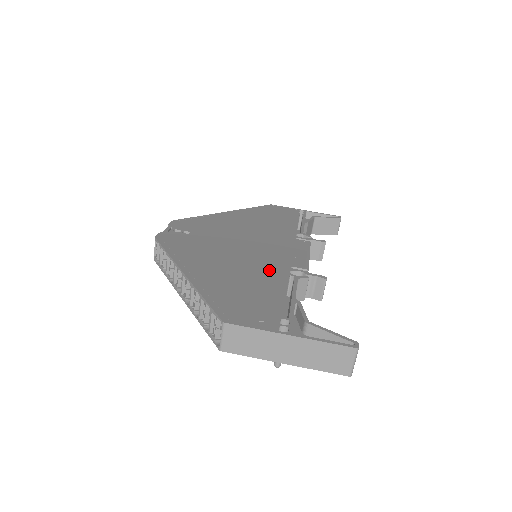
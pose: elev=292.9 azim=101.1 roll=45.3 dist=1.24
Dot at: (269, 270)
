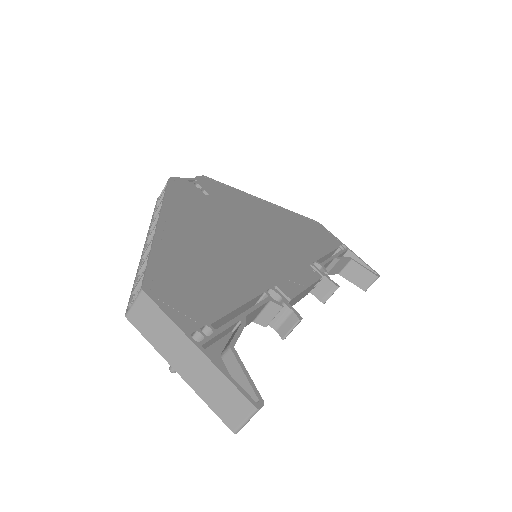
Dot at: (248, 274)
